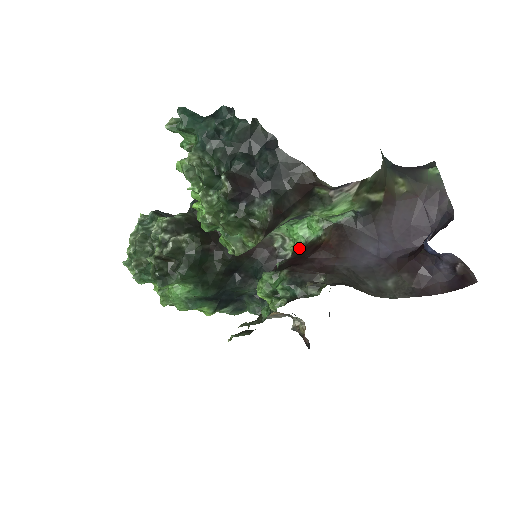
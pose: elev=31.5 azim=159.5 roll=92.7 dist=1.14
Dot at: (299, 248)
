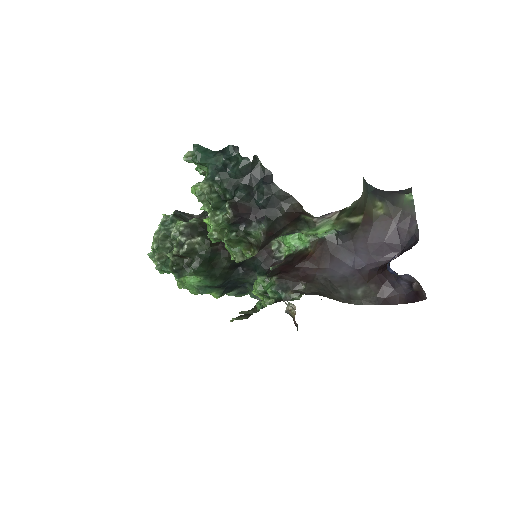
Dot at: (290, 255)
